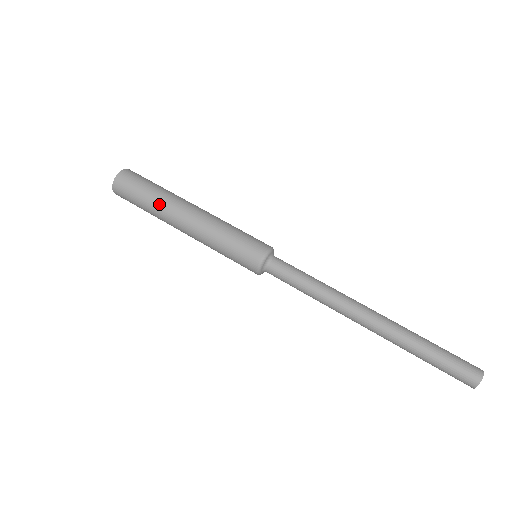
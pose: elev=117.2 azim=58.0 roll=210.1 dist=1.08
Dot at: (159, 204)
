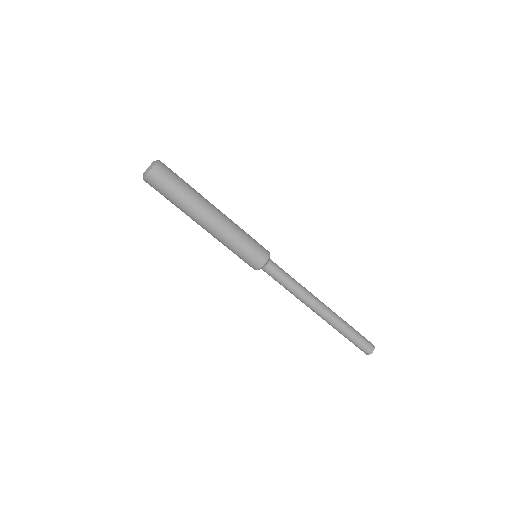
Dot at: (188, 205)
